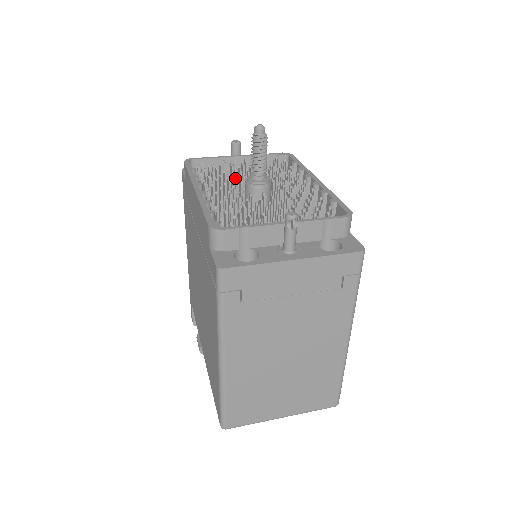
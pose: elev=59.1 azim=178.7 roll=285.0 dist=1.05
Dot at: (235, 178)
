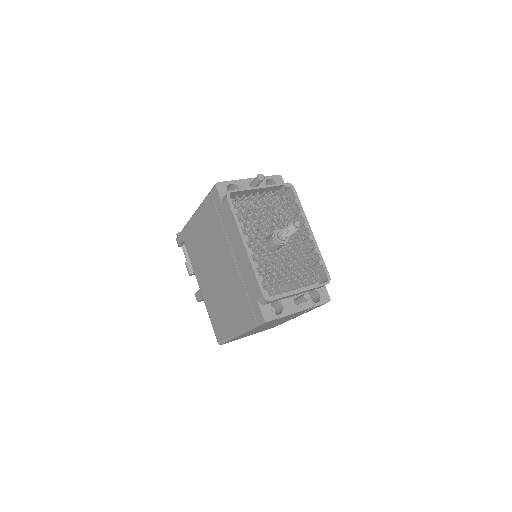
Dot at: (260, 216)
